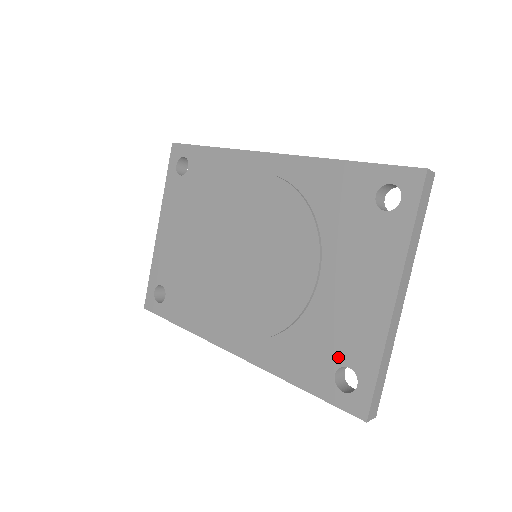
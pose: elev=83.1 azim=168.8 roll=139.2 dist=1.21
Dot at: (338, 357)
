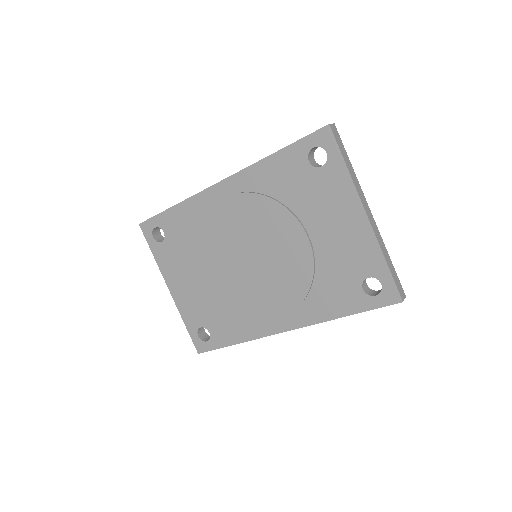
Dot at: (357, 277)
